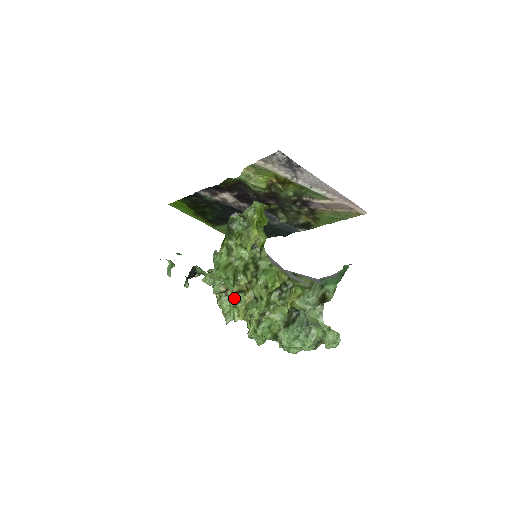
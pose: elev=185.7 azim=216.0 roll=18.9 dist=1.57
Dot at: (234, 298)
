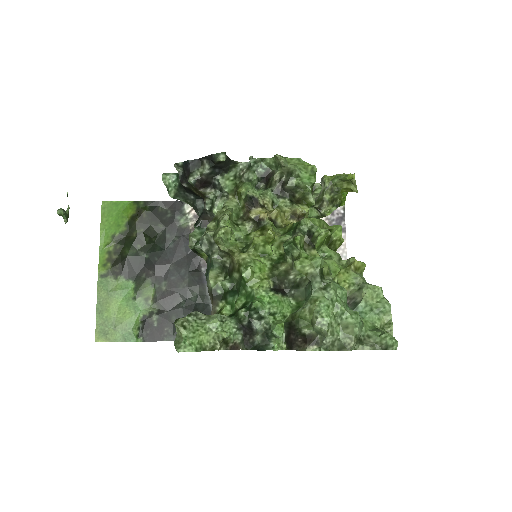
Dot at: (268, 218)
